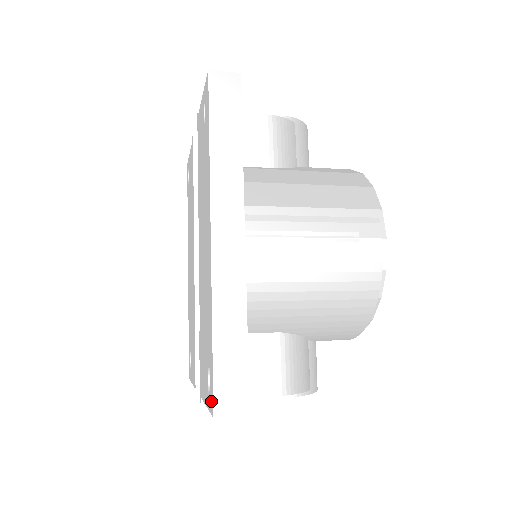
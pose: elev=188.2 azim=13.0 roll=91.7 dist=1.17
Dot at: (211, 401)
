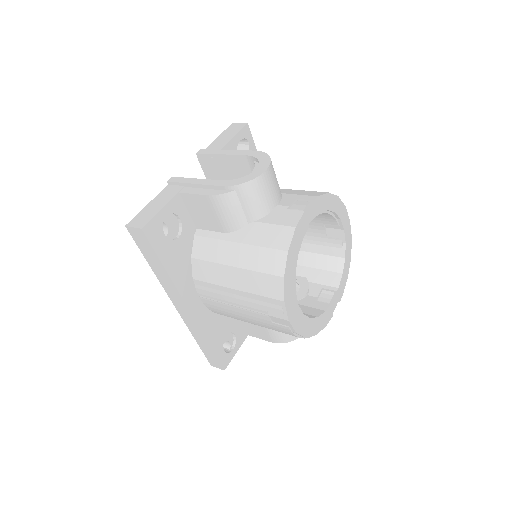
Dot at: occluded
